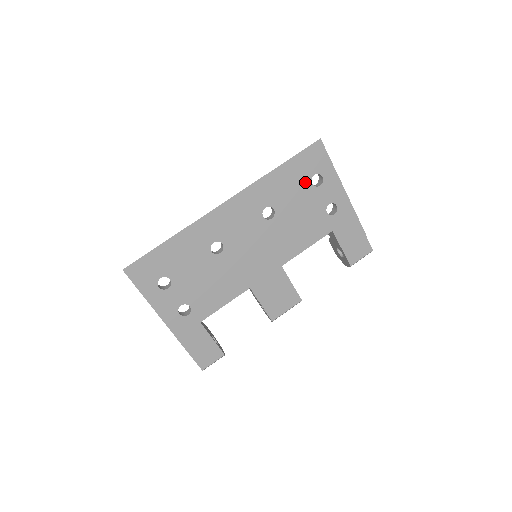
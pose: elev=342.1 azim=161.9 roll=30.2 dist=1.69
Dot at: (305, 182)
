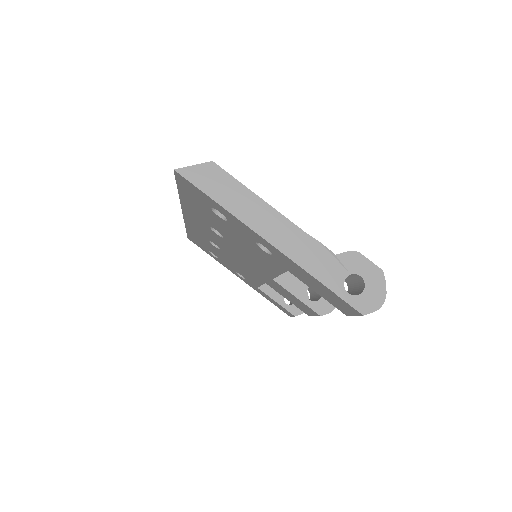
Dot at: (212, 213)
